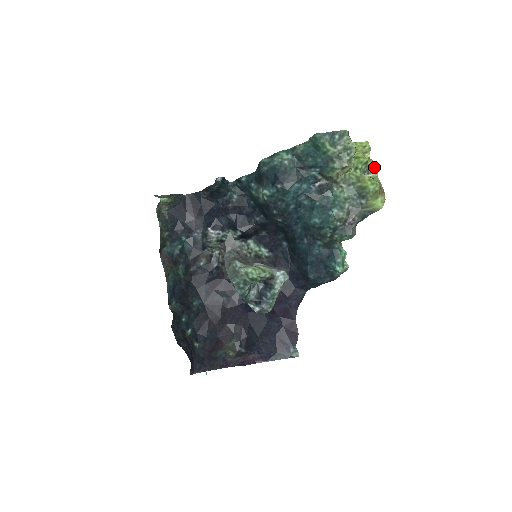
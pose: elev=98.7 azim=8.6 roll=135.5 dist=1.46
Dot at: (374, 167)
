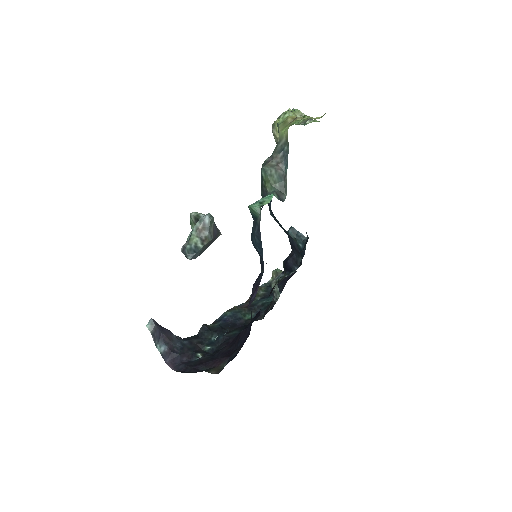
Dot at: occluded
